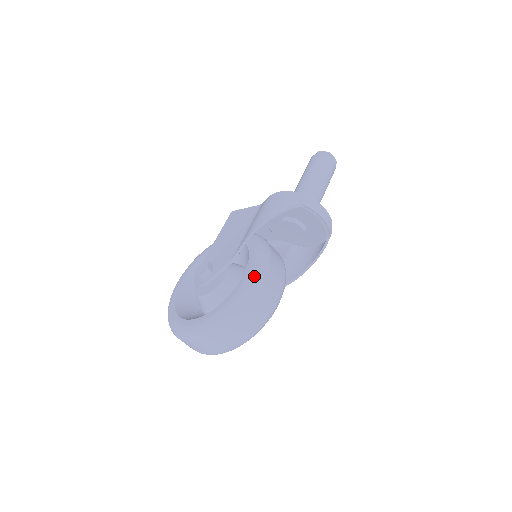
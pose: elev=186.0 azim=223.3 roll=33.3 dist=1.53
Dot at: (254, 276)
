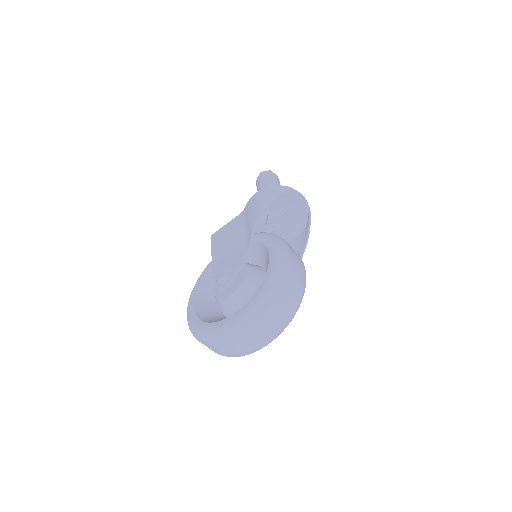
Dot at: (280, 247)
